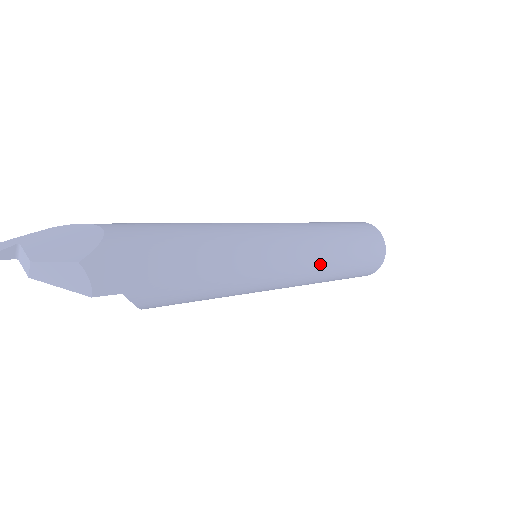
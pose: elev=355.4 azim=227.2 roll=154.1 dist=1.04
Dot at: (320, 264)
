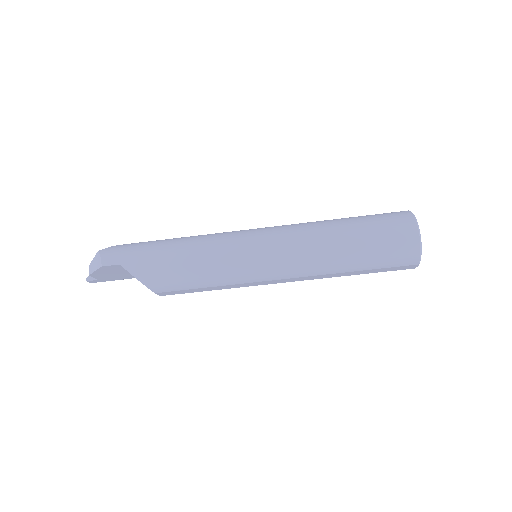
Dot at: (305, 238)
